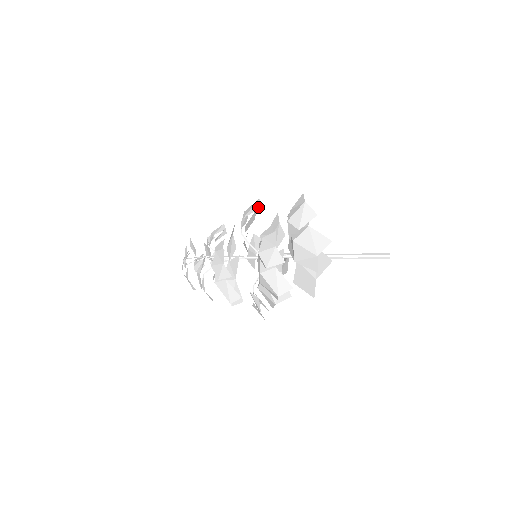
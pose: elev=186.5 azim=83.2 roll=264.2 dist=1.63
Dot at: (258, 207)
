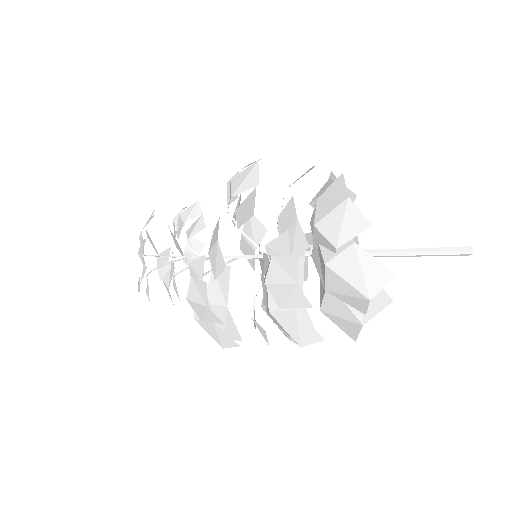
Dot at: (257, 181)
